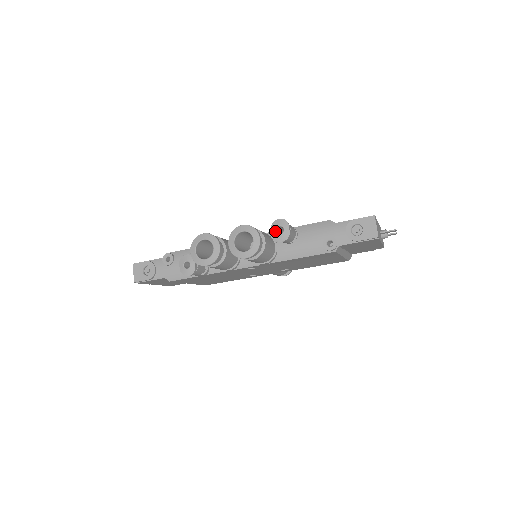
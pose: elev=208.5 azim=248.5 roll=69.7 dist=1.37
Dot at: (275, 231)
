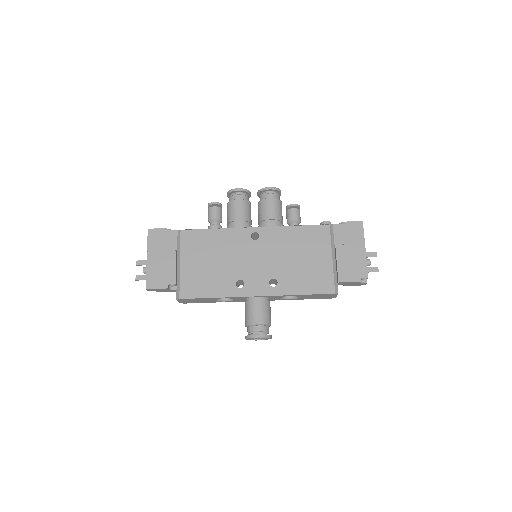
Dot at: occluded
